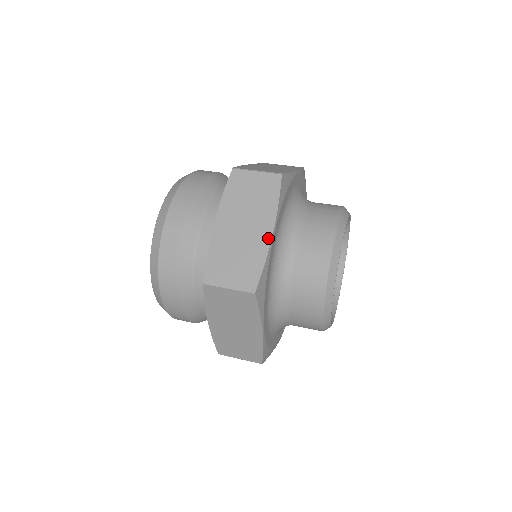
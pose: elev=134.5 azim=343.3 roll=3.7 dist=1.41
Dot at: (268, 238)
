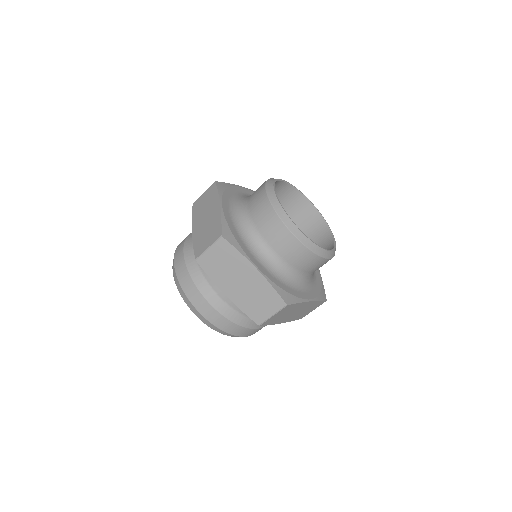
Dot at: (219, 209)
